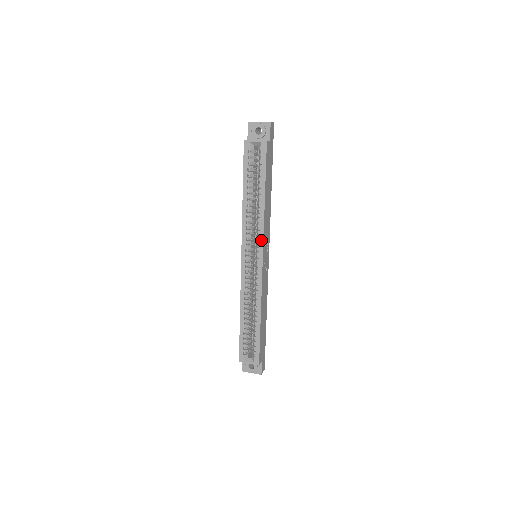
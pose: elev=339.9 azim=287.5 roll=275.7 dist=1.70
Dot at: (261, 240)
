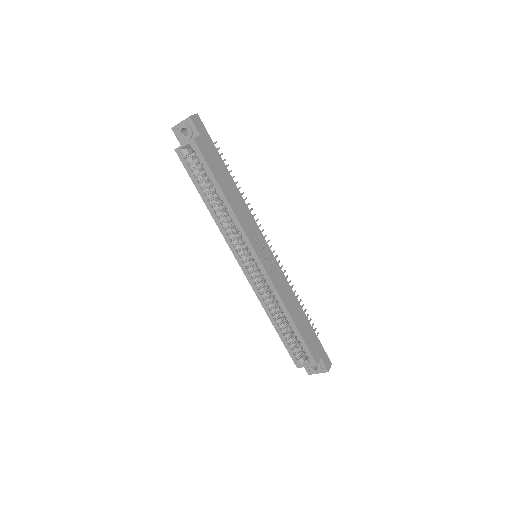
Dot at: (246, 240)
